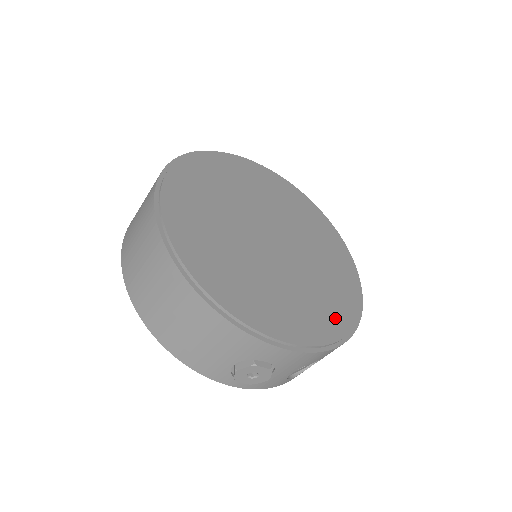
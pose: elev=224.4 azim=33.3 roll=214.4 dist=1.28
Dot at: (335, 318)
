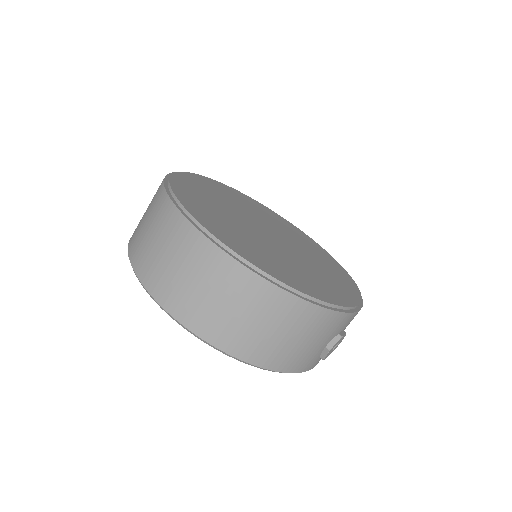
Dot at: (341, 273)
